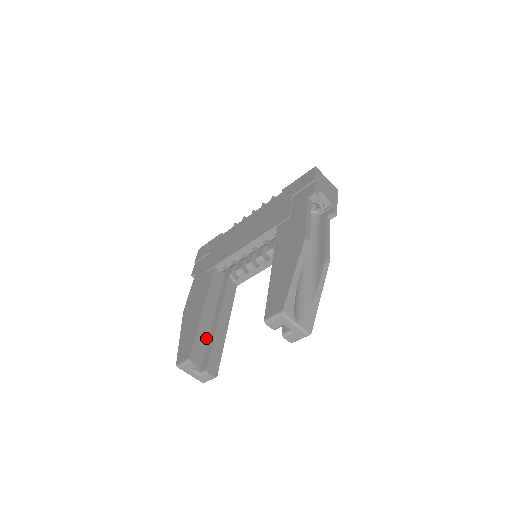
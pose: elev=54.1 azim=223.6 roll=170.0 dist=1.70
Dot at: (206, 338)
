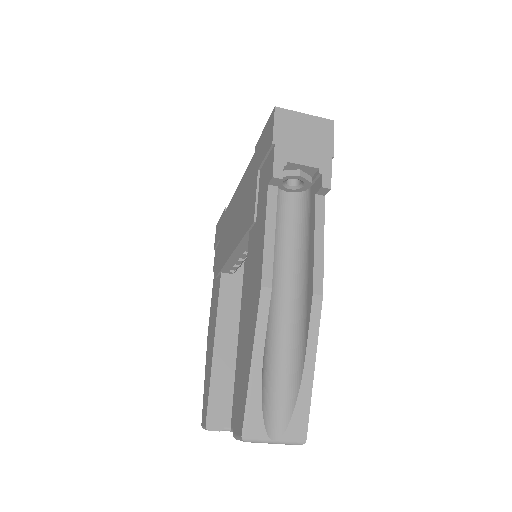
Dot at: (225, 386)
